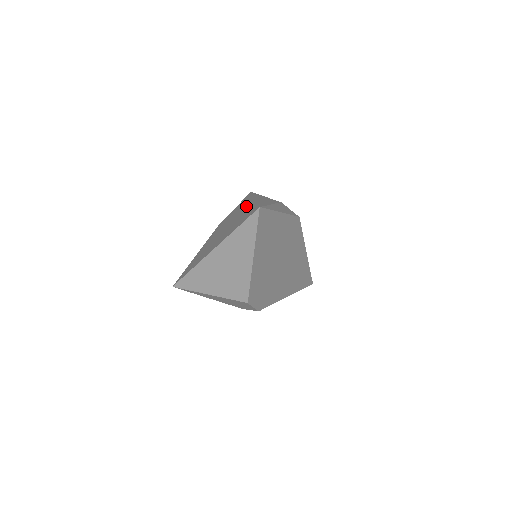
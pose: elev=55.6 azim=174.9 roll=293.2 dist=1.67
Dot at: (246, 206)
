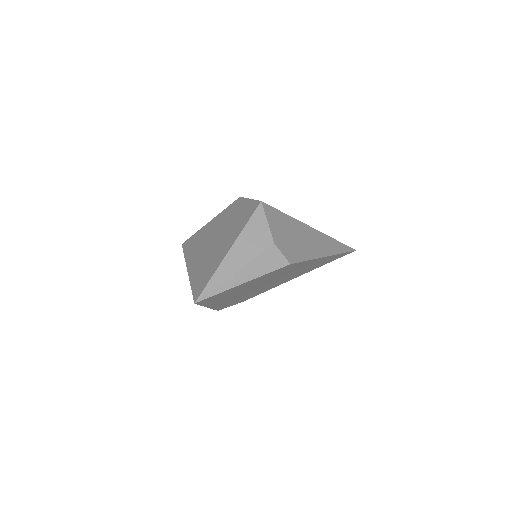
Dot at: (226, 245)
